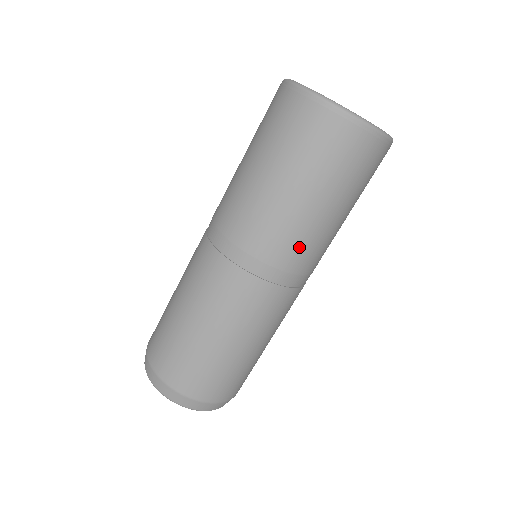
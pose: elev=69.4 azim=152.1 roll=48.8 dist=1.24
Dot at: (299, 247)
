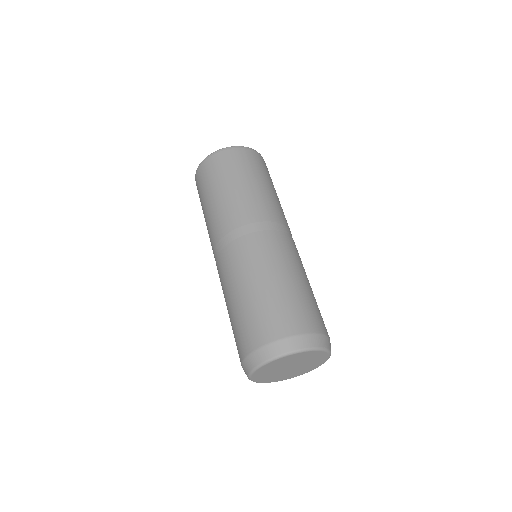
Dot at: (250, 207)
